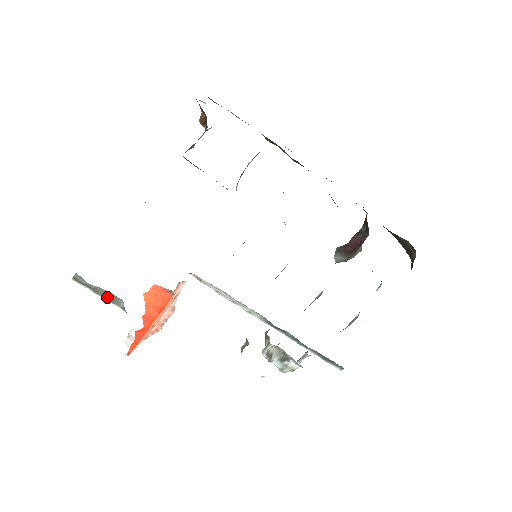
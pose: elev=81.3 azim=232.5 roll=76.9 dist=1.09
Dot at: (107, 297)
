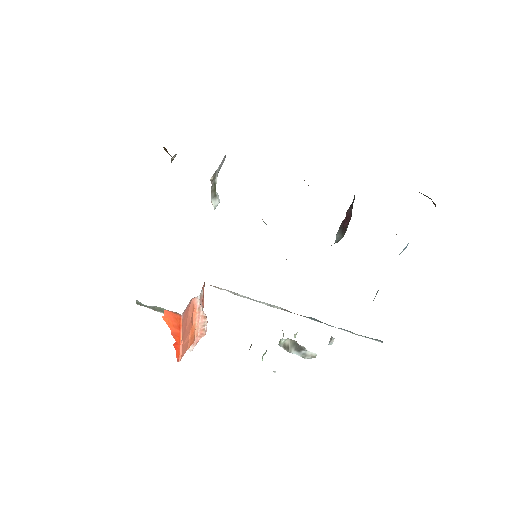
Dot at: occluded
